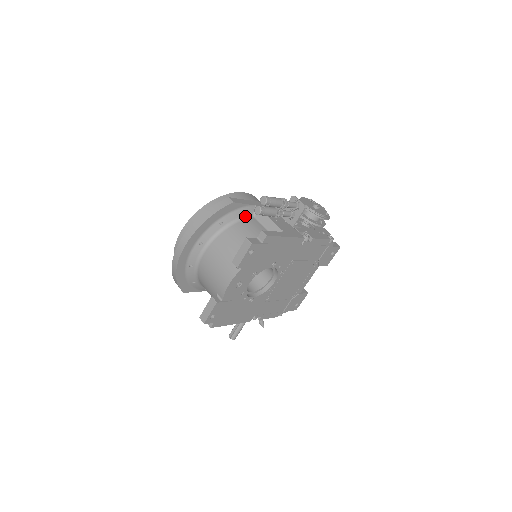
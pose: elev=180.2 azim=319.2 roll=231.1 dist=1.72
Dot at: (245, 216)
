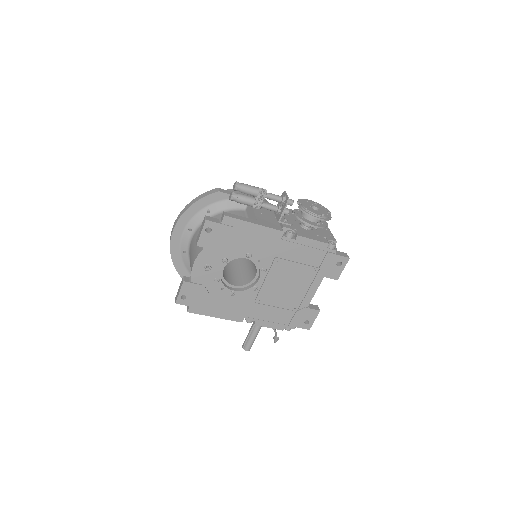
Dot at: (235, 208)
